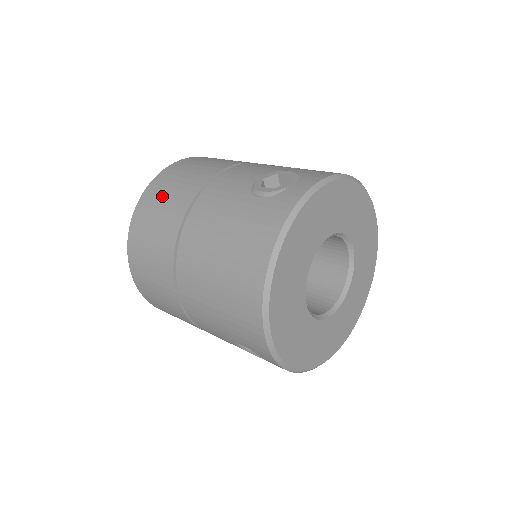
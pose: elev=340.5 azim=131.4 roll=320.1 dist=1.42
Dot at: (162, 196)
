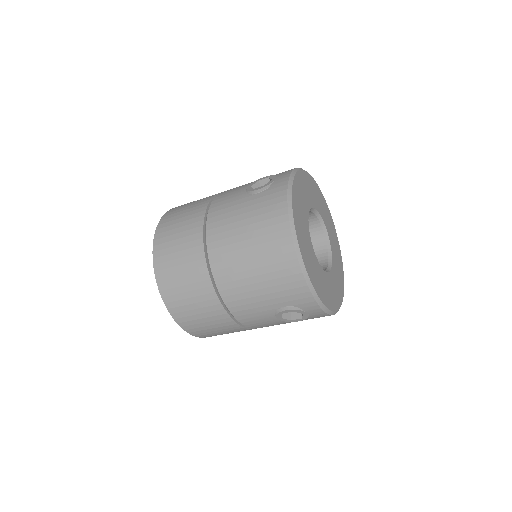
Dot at: (174, 230)
